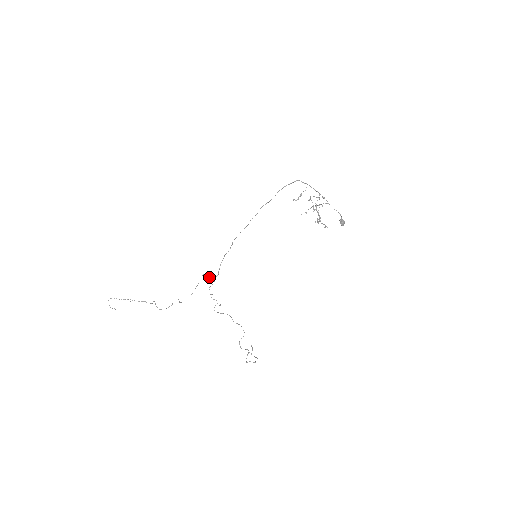
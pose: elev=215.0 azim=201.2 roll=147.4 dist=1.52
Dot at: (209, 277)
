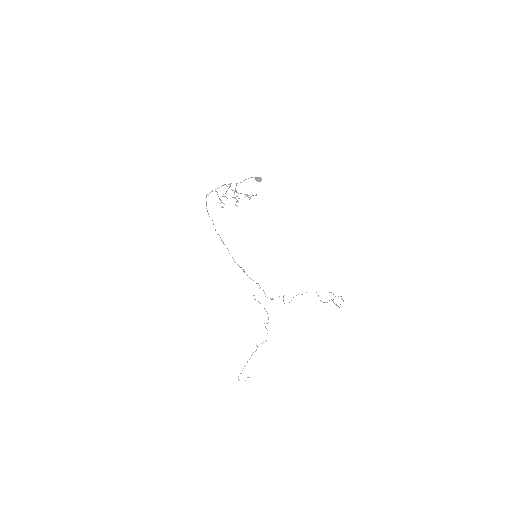
Dot at: occluded
